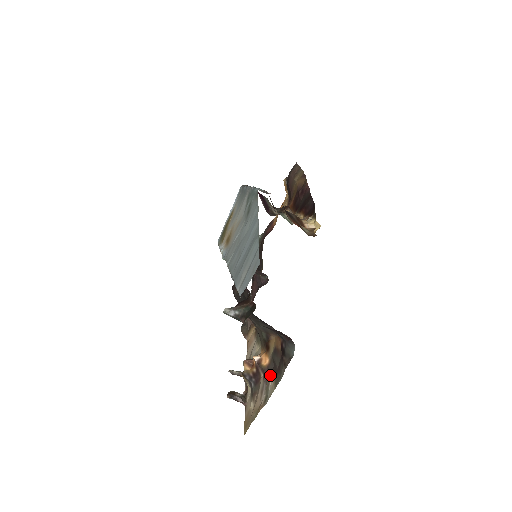
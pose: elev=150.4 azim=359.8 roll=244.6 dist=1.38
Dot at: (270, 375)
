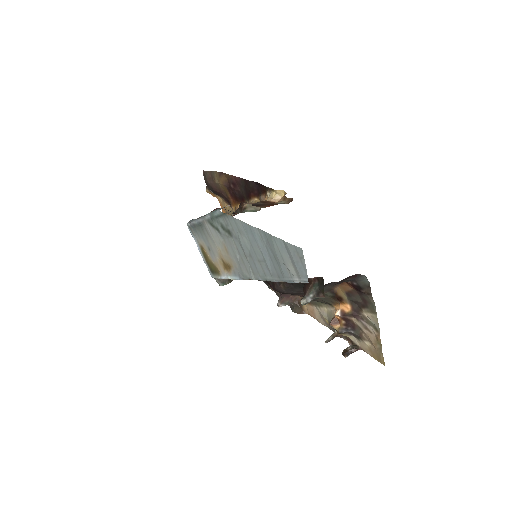
Dot at: (361, 312)
